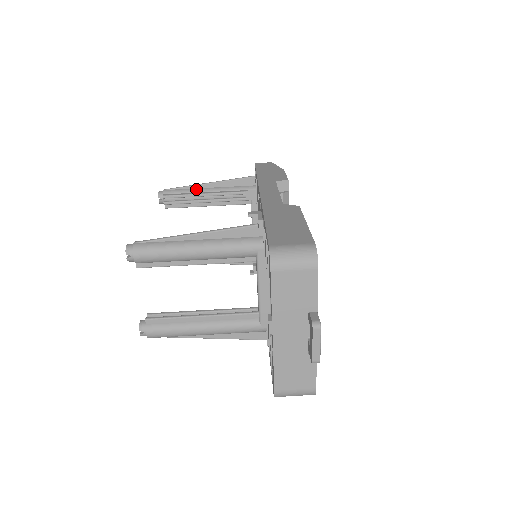
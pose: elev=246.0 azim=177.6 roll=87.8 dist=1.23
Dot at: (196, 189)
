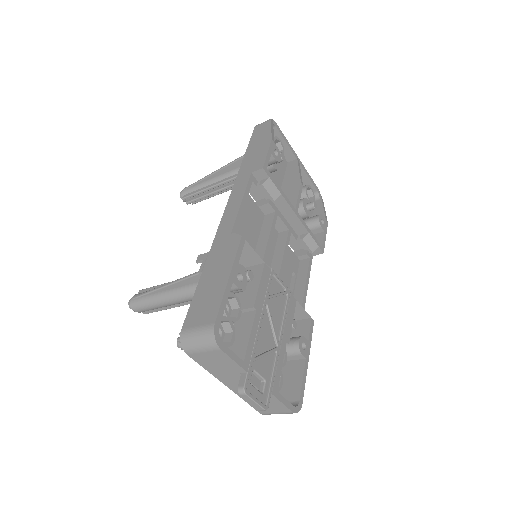
Dot at: (206, 182)
